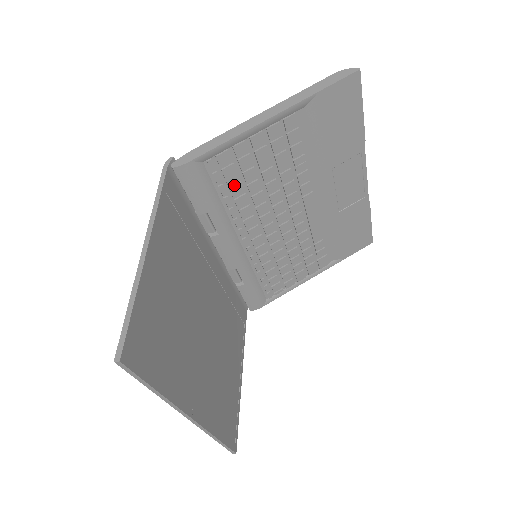
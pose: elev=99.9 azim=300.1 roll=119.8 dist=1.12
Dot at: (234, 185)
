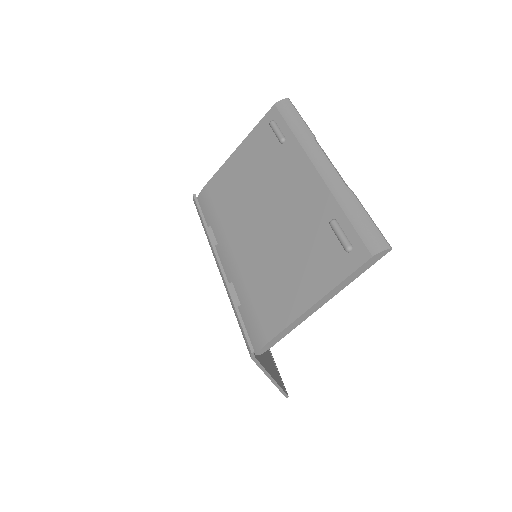
Dot at: occluded
